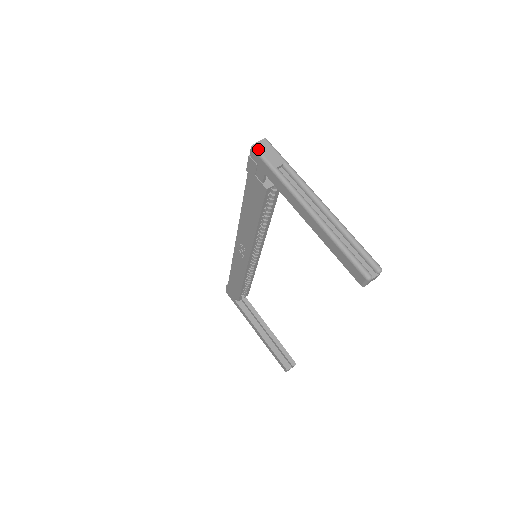
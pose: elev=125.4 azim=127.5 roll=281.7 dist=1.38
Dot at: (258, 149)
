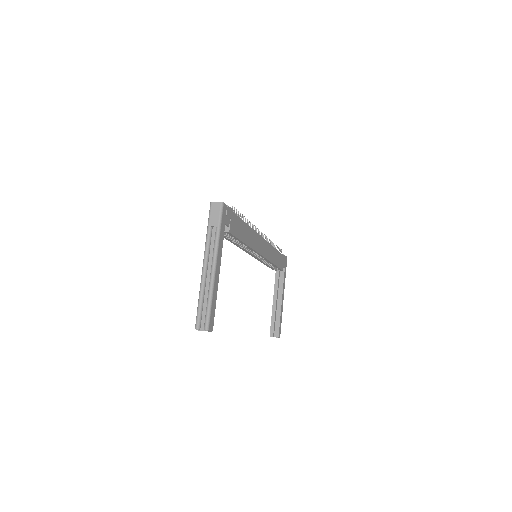
Dot at: (211, 207)
